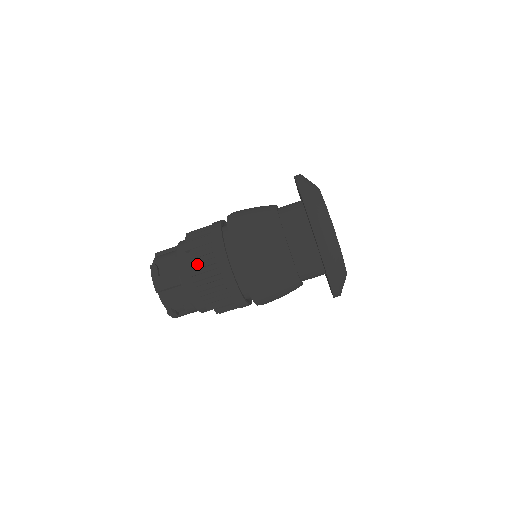
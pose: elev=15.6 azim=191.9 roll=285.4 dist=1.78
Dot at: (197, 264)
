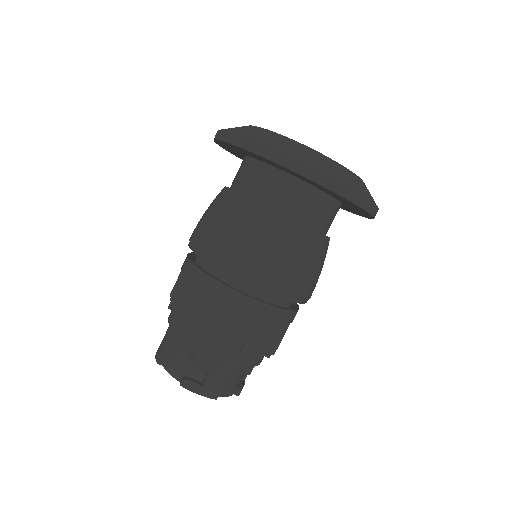
Dot at: occluded
